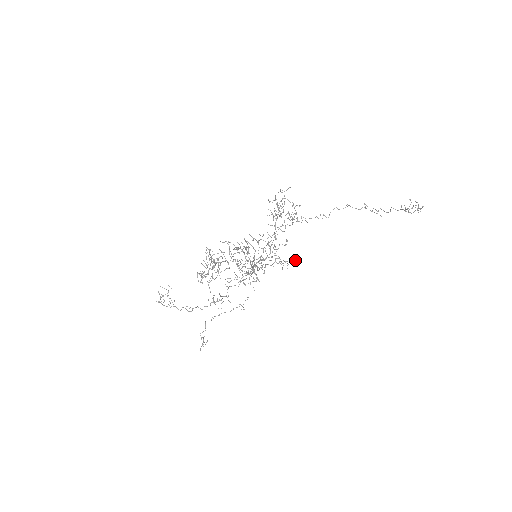
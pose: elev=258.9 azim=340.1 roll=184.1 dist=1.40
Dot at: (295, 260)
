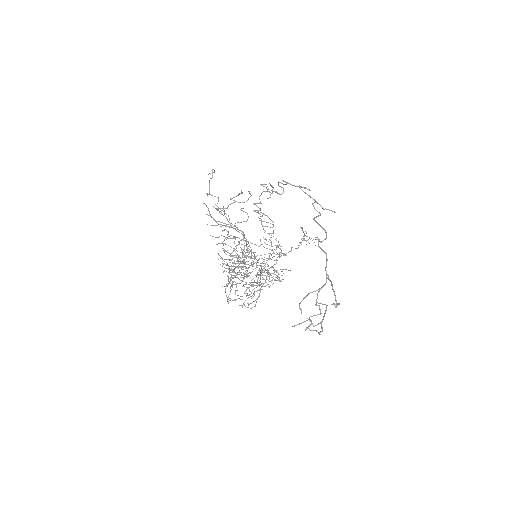
Dot at: occluded
